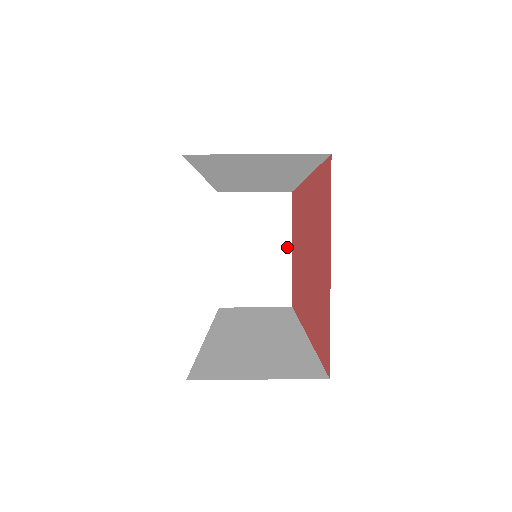
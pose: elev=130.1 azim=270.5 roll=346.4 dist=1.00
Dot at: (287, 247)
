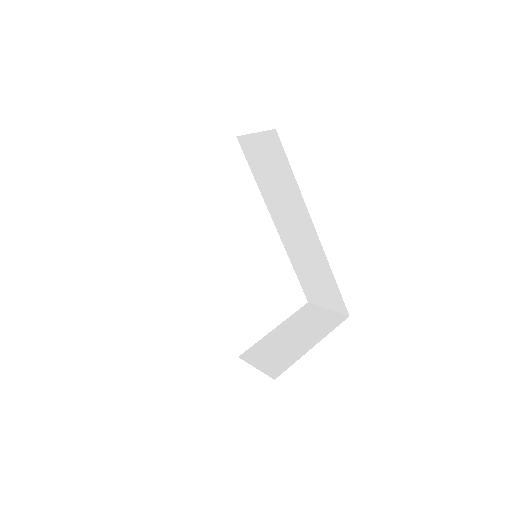
Dot at: (313, 344)
